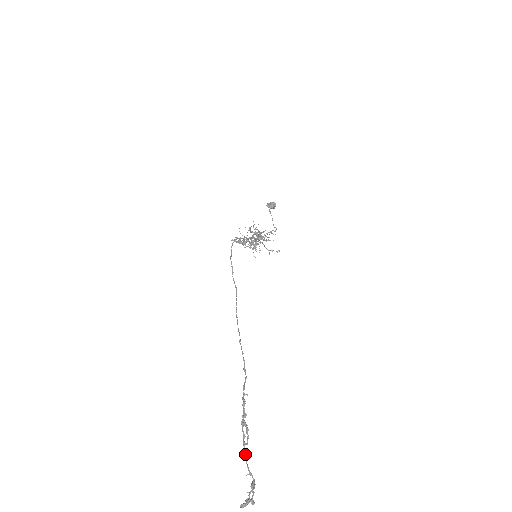
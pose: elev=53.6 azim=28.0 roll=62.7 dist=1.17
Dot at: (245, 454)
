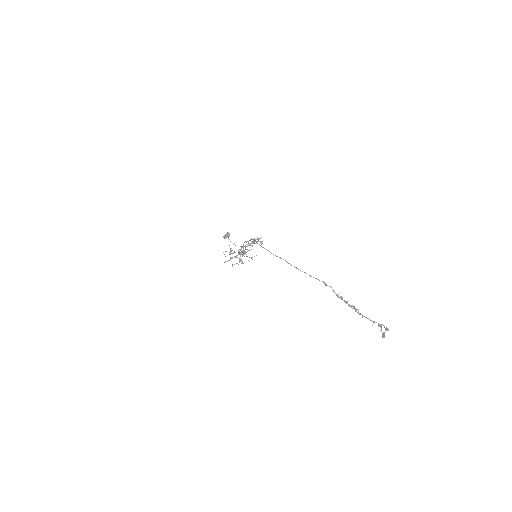
Dot at: (364, 316)
